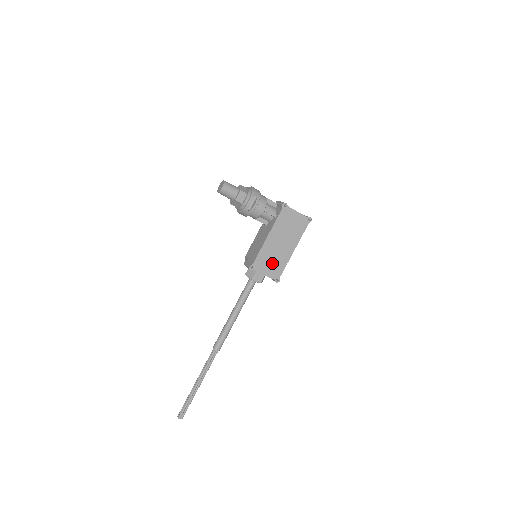
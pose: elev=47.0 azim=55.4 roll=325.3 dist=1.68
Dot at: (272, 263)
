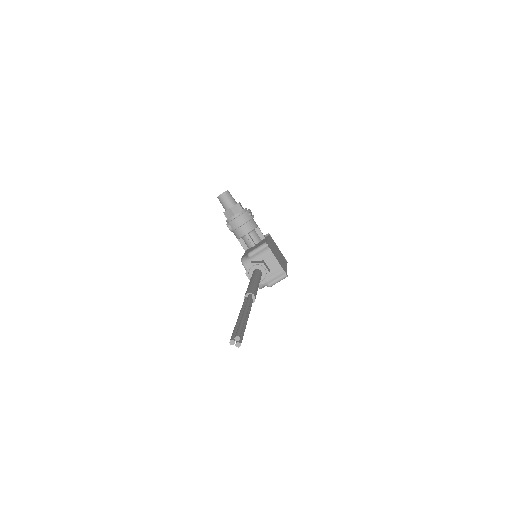
Dot at: (278, 258)
